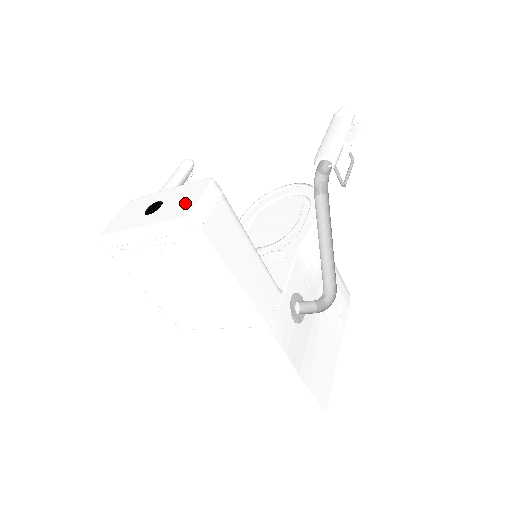
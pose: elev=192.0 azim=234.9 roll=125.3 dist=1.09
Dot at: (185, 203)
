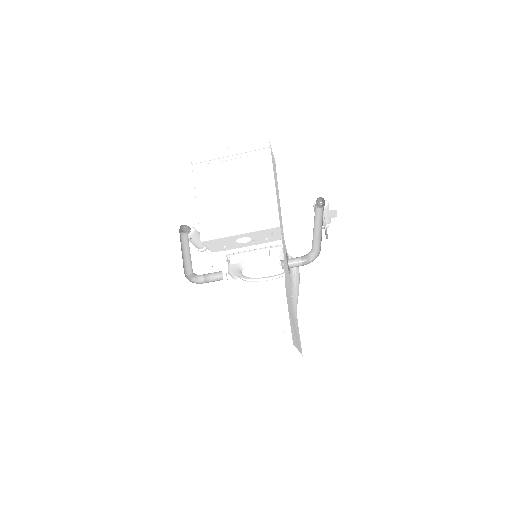
Dot at: occluded
